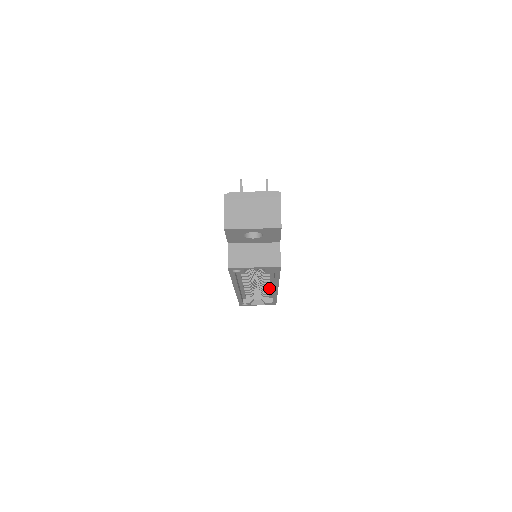
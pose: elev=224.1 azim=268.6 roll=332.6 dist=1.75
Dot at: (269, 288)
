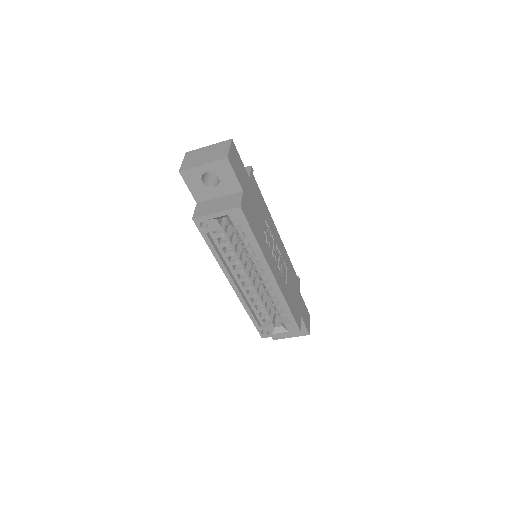
Dot at: (272, 287)
